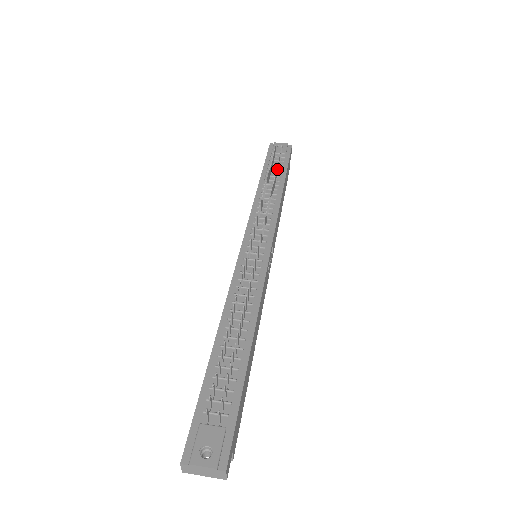
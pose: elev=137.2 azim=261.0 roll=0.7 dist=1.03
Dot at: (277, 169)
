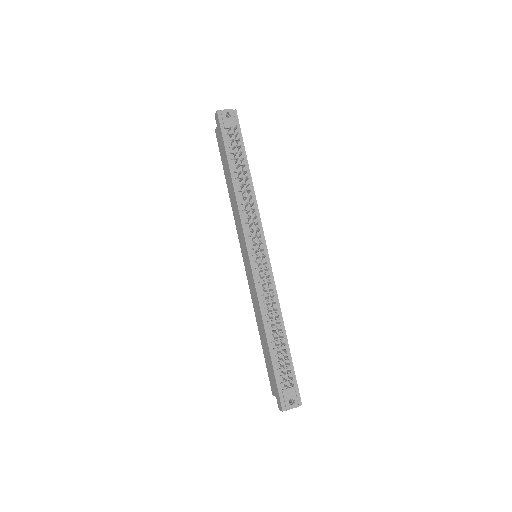
Dot at: occluded
